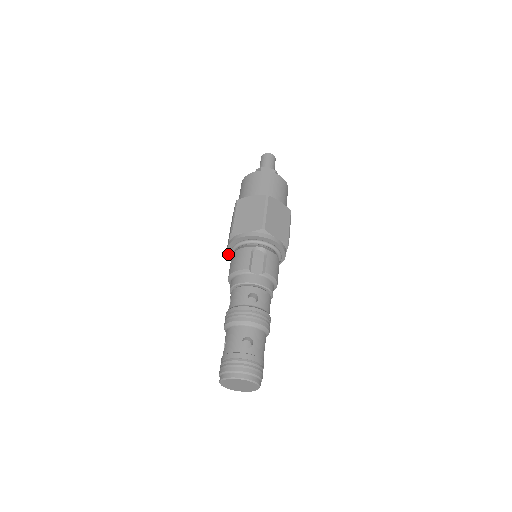
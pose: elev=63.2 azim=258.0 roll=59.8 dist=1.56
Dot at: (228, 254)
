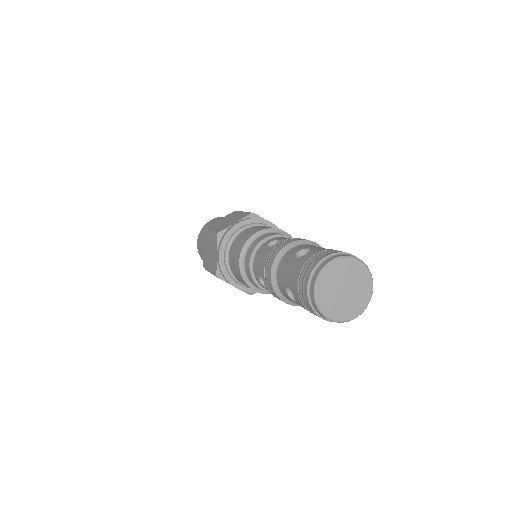
Dot at: (226, 233)
